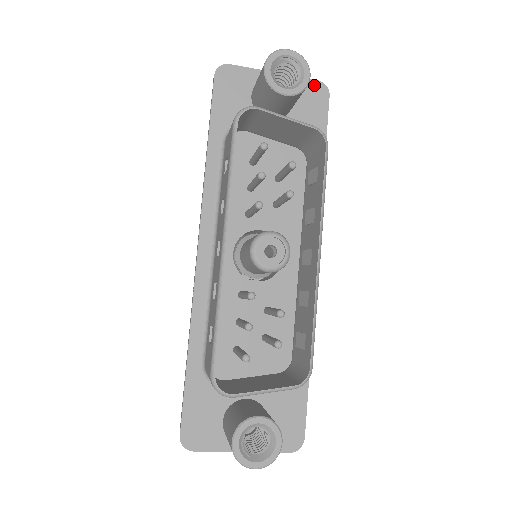
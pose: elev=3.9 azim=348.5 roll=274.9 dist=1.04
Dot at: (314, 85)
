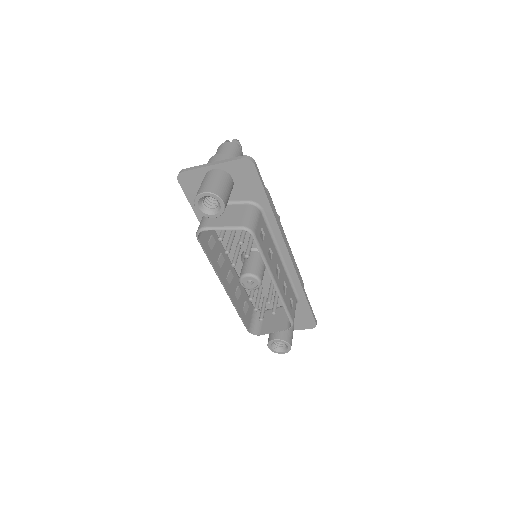
Dot at: (241, 163)
